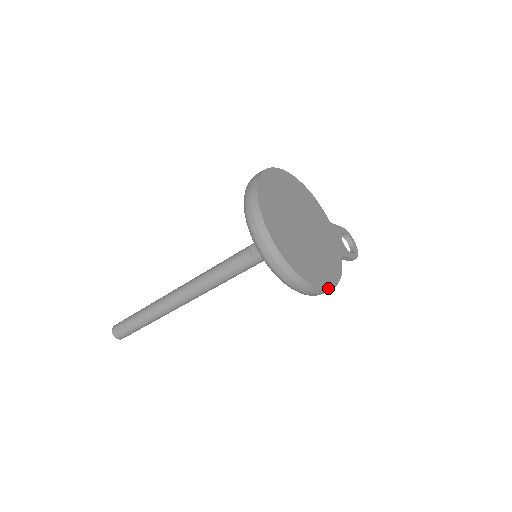
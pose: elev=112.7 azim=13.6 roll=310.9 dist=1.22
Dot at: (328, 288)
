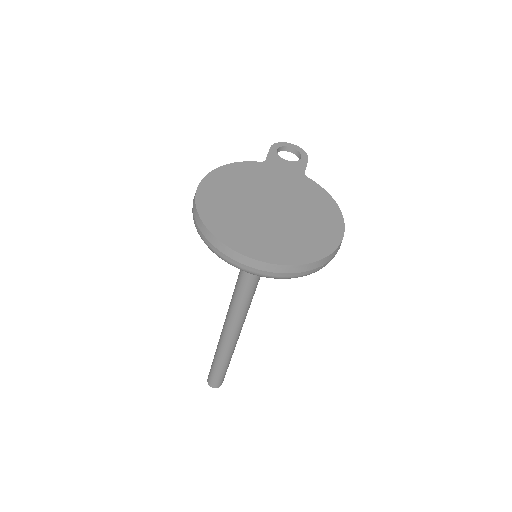
Dot at: (343, 223)
